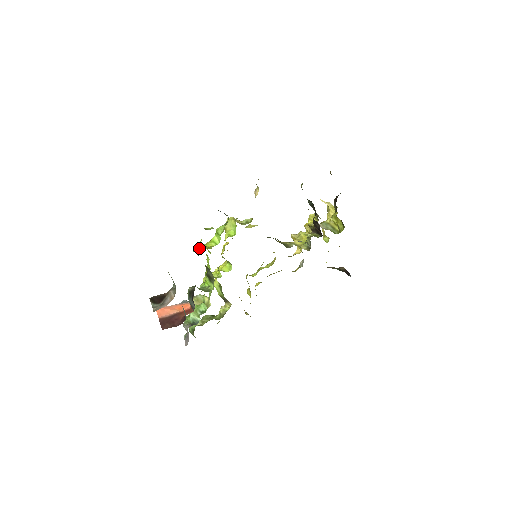
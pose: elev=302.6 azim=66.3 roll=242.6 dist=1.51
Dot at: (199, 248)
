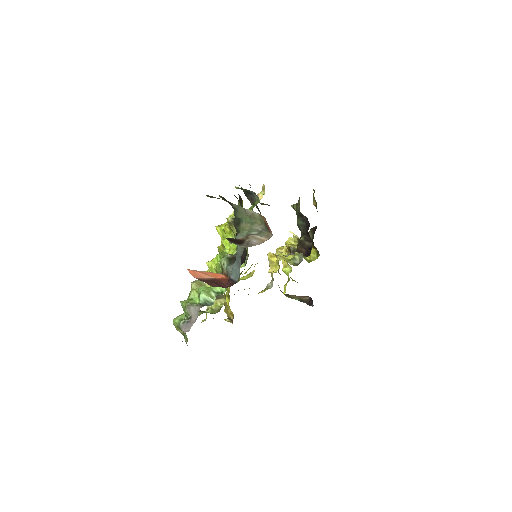
Dot at: occluded
